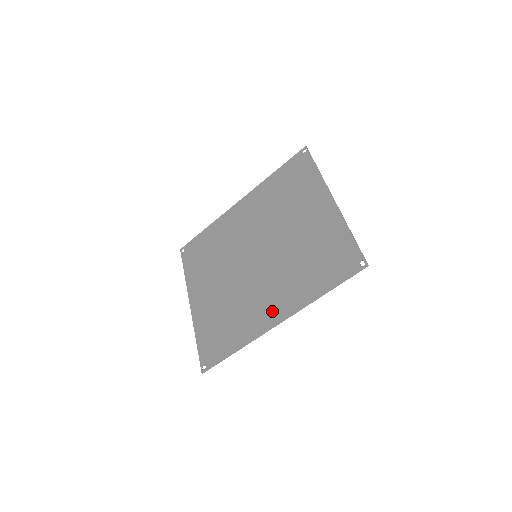
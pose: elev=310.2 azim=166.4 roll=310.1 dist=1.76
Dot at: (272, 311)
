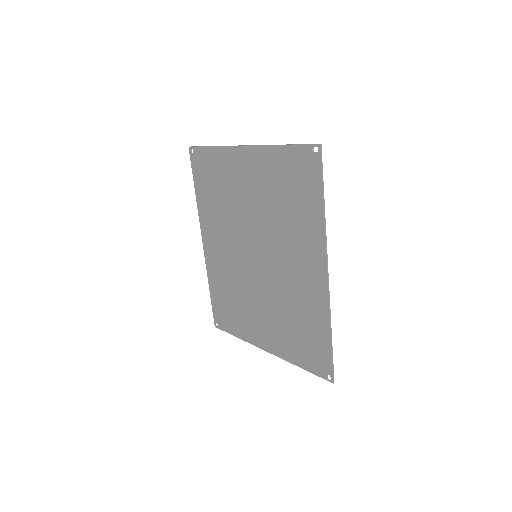
Dot at: (312, 272)
